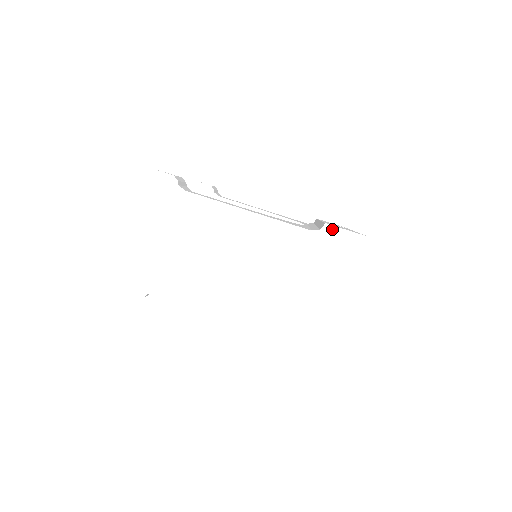
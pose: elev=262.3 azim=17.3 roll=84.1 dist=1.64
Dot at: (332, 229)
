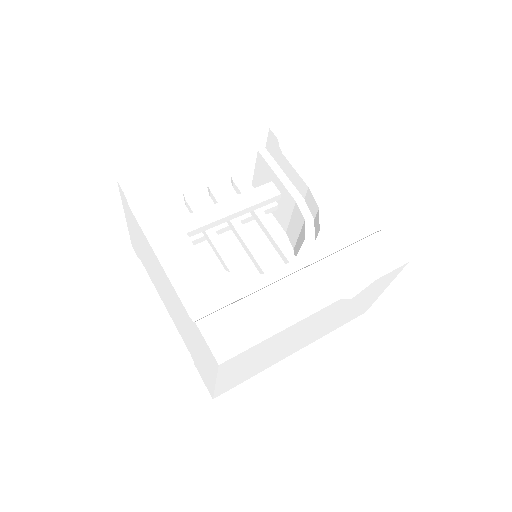
Dot at: (199, 331)
